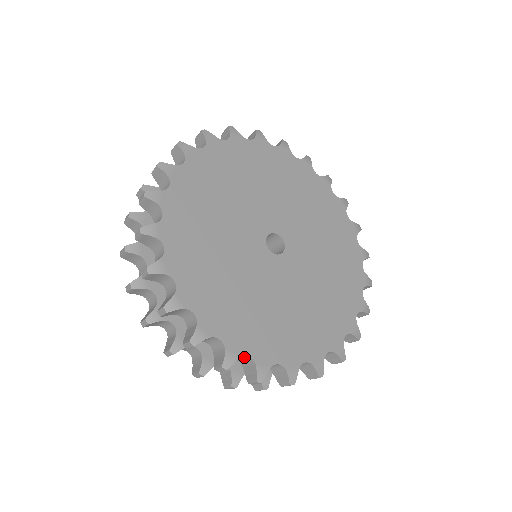
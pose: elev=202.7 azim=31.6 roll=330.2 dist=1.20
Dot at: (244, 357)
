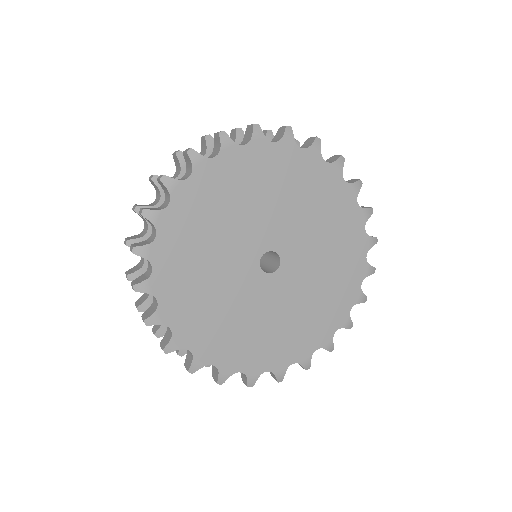
Dot at: (264, 370)
